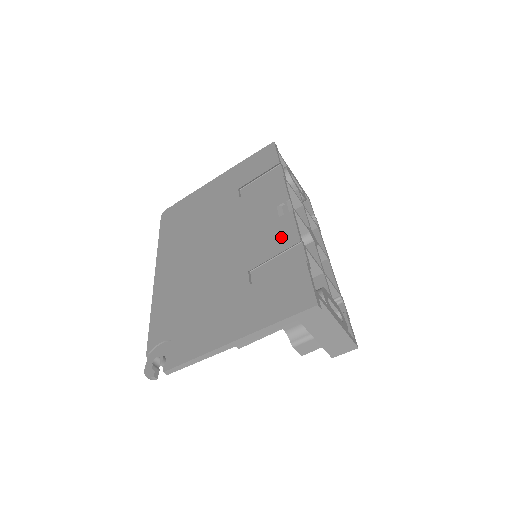
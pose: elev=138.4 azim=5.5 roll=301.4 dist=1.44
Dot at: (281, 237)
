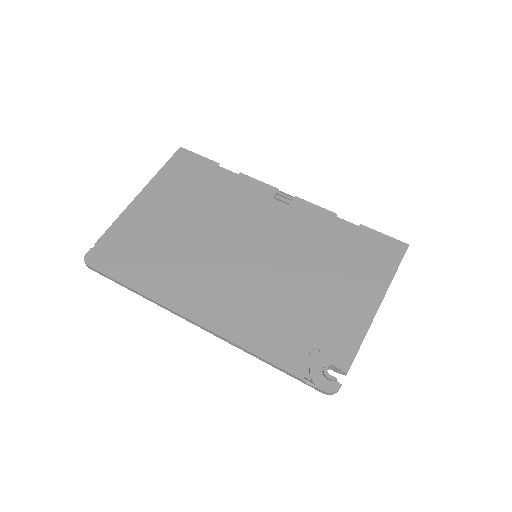
Dot at: (314, 218)
